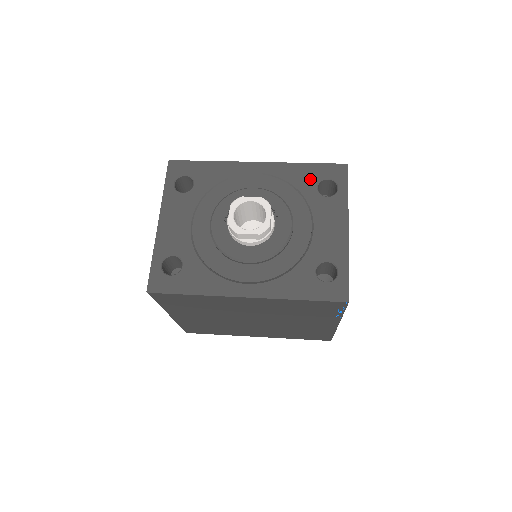
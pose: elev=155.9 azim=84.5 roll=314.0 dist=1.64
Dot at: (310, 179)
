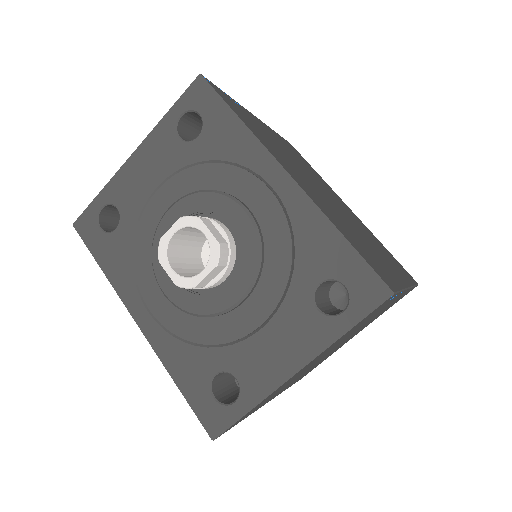
Dot at: (323, 263)
